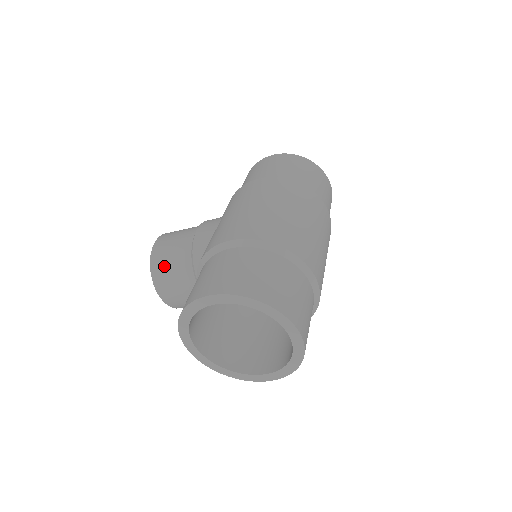
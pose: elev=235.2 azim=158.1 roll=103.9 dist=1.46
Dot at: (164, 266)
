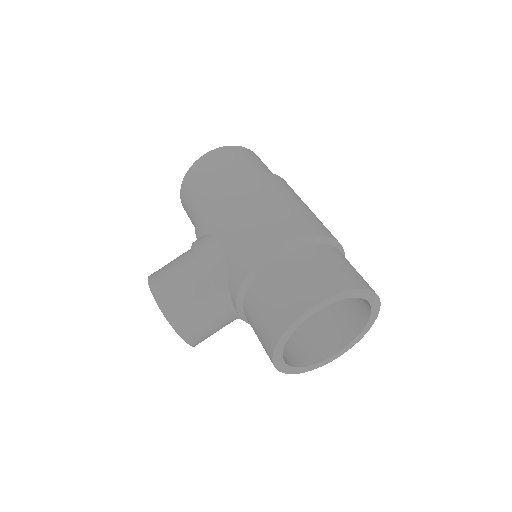
Dot at: (184, 310)
